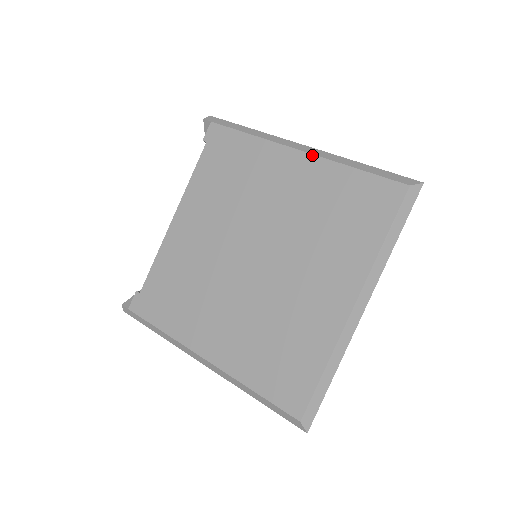
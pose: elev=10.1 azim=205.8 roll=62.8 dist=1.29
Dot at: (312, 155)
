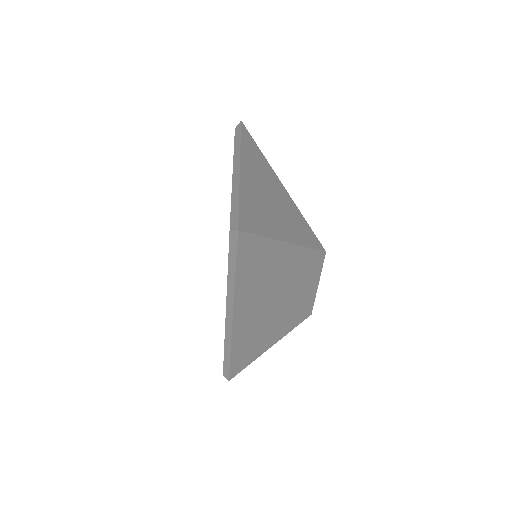
Dot at: occluded
